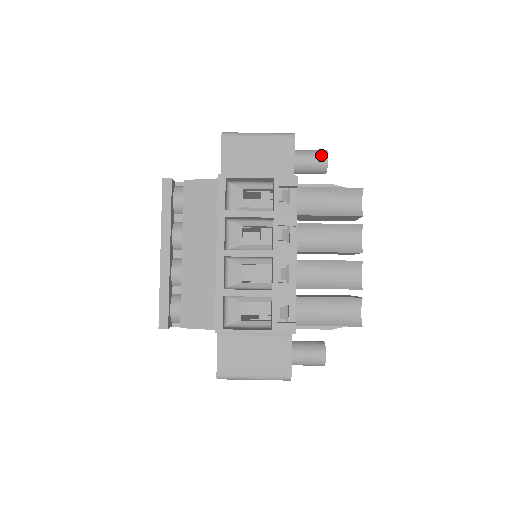
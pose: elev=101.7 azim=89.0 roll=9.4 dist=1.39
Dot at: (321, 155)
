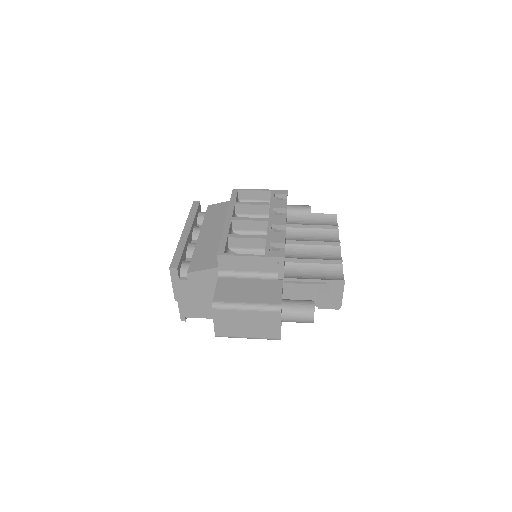
Dot at: (306, 205)
